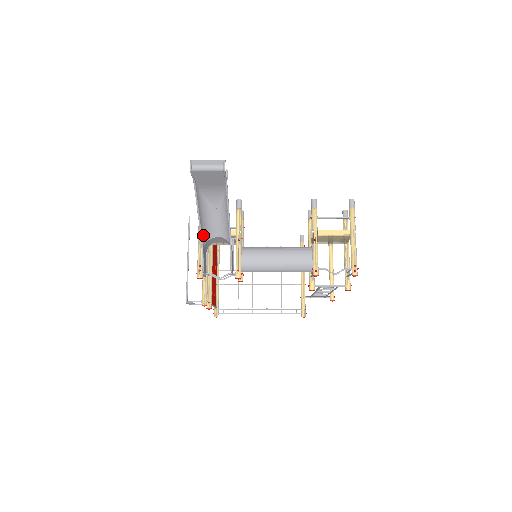
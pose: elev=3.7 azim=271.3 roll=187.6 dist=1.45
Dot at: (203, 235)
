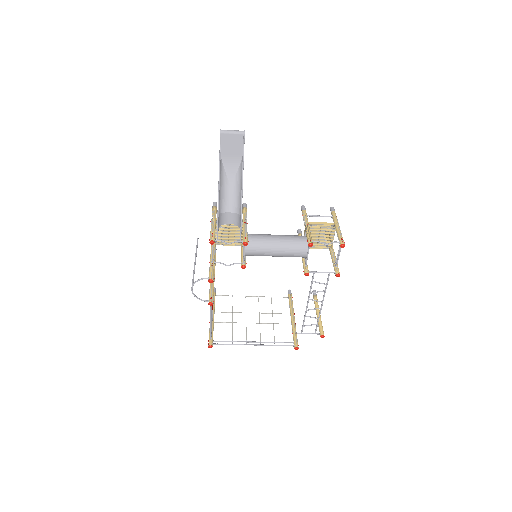
Dot at: (219, 204)
